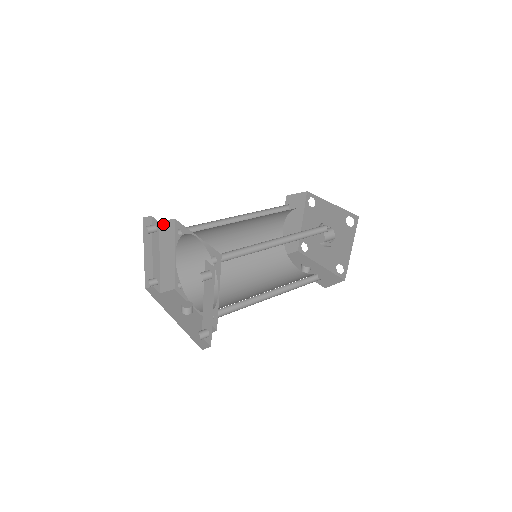
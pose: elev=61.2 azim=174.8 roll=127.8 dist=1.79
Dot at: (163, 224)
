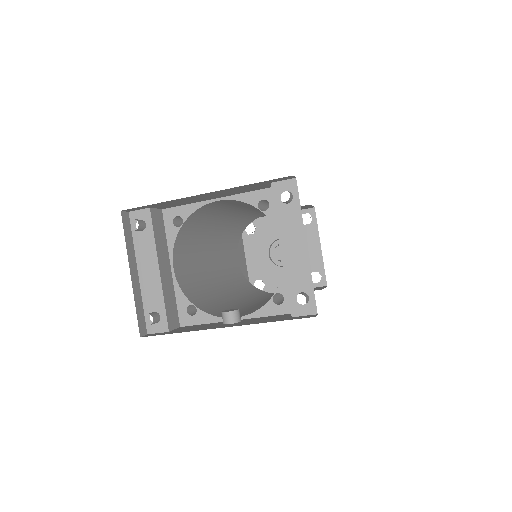
Dot at: (153, 213)
